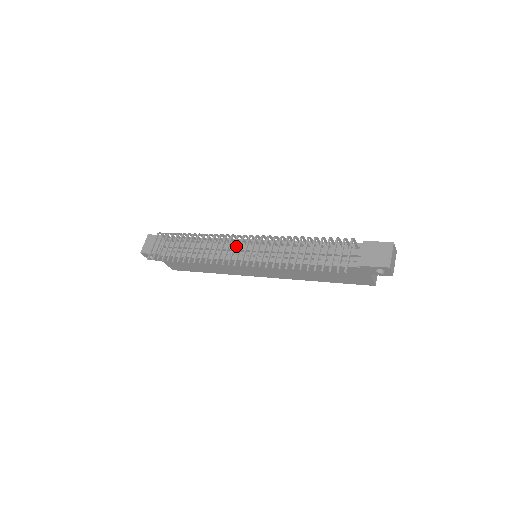
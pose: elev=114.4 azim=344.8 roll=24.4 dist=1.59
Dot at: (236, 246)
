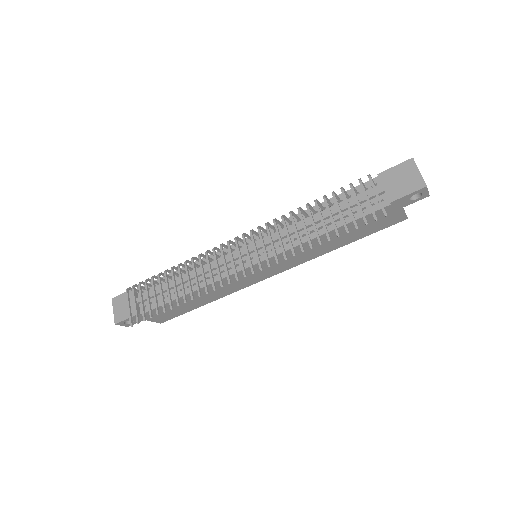
Dot at: (229, 256)
